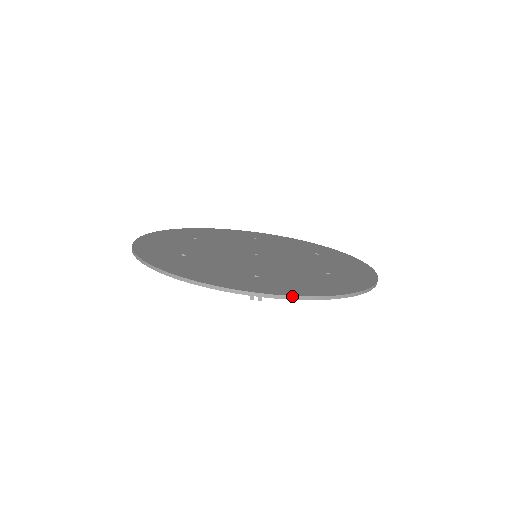
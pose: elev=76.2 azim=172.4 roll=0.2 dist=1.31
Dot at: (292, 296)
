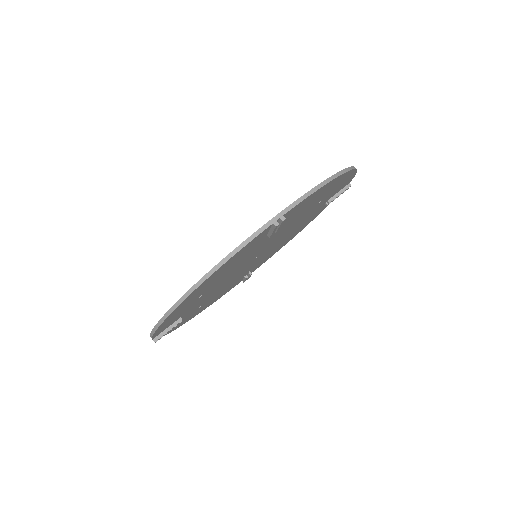
Dot at: (303, 195)
